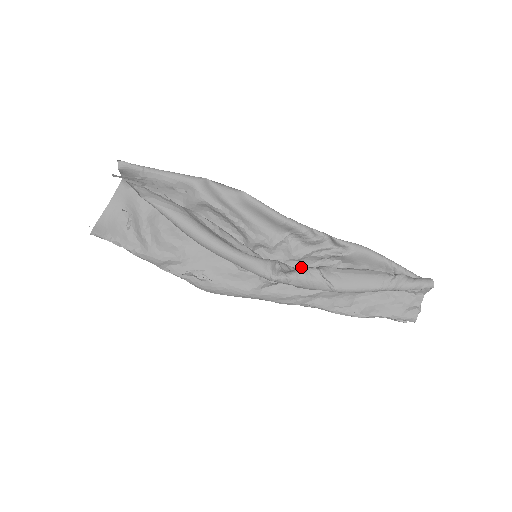
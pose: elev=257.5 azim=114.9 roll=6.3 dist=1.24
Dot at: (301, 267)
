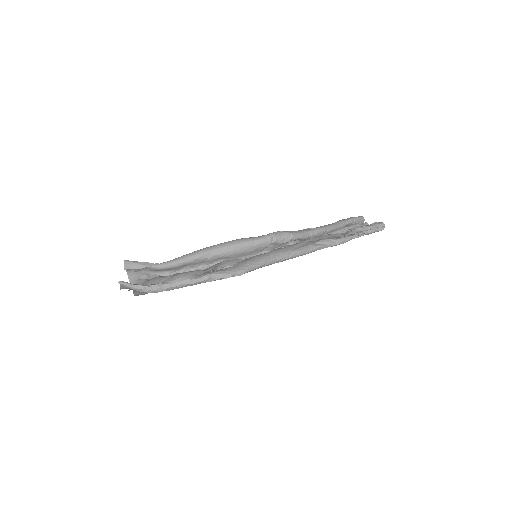
Dot at: occluded
